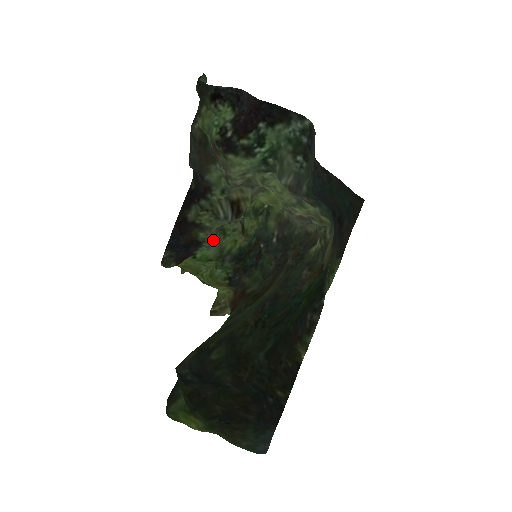
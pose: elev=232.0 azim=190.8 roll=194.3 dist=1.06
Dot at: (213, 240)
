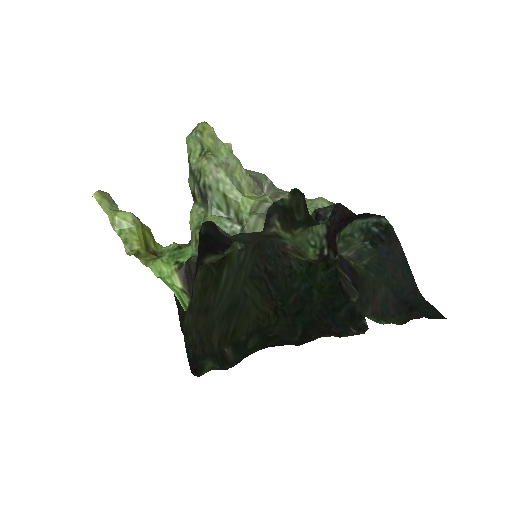
Dot at: occluded
